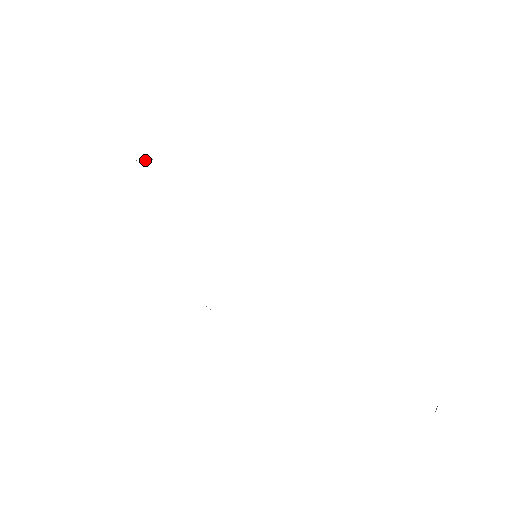
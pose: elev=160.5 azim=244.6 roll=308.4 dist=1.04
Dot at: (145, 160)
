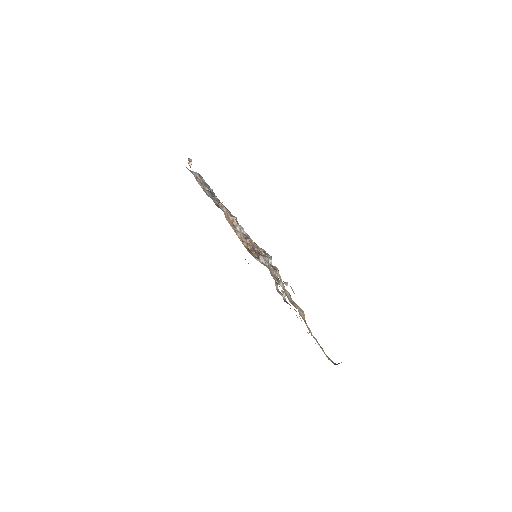
Dot at: occluded
